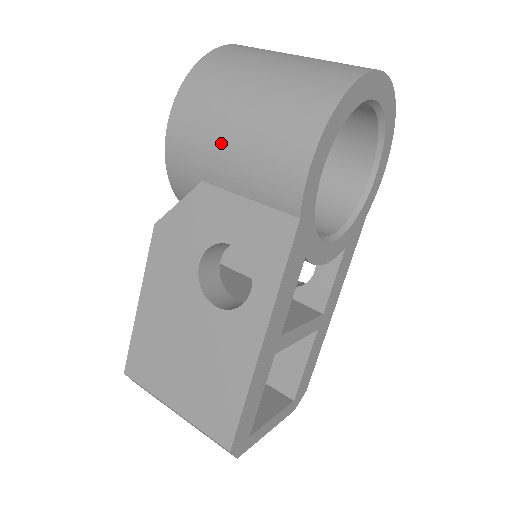
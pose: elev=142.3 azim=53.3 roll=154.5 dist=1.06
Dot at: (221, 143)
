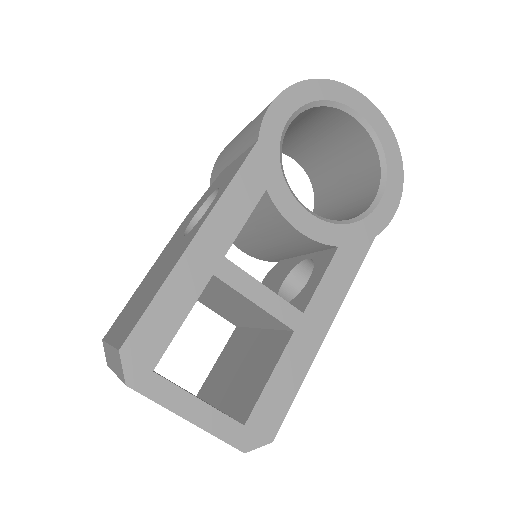
Dot at: (237, 137)
